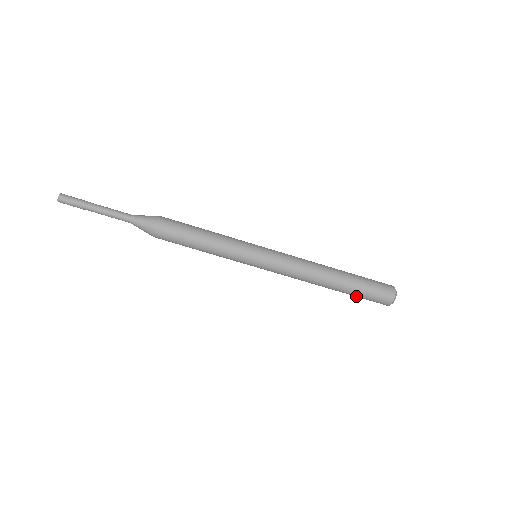
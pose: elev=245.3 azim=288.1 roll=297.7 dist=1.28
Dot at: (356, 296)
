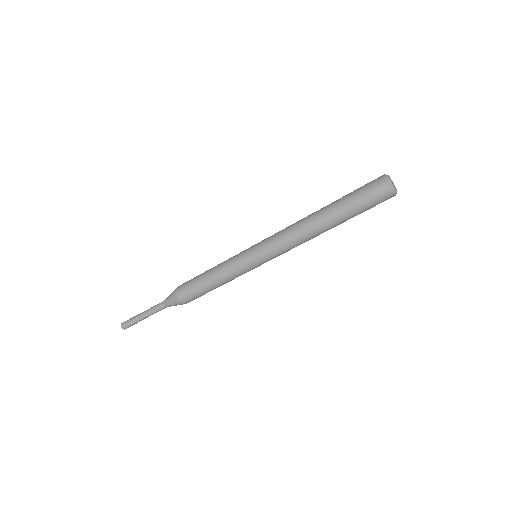
Dot at: occluded
